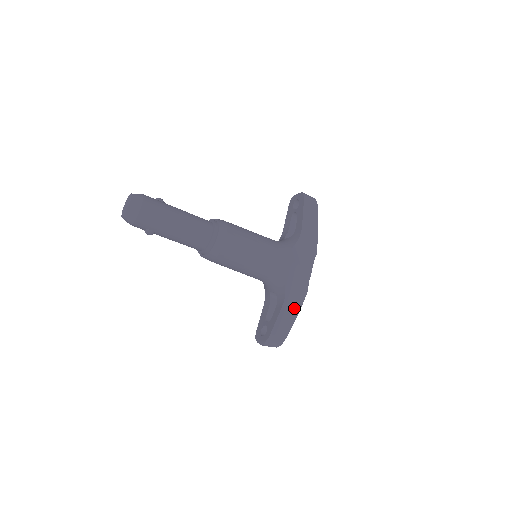
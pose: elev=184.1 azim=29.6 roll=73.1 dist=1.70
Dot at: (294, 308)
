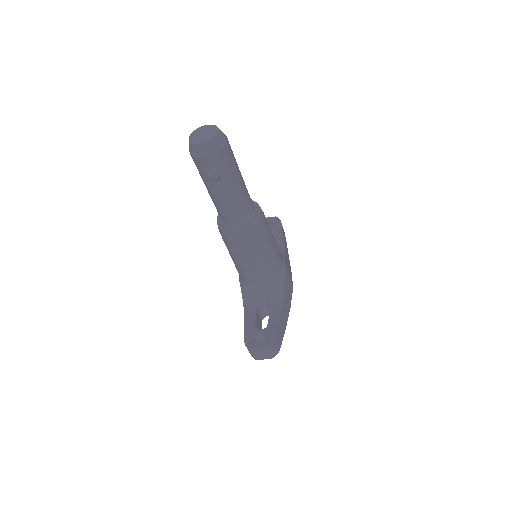
Dot at: (285, 318)
